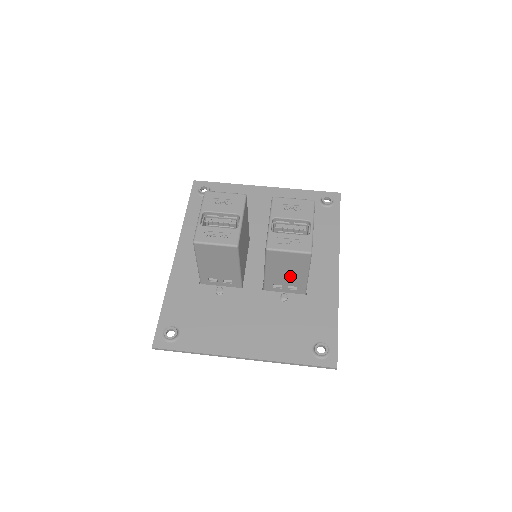
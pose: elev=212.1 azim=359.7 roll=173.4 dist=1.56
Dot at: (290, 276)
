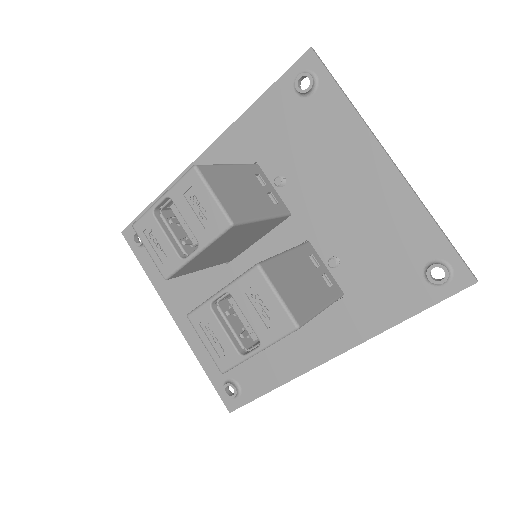
Dot at: occluded
